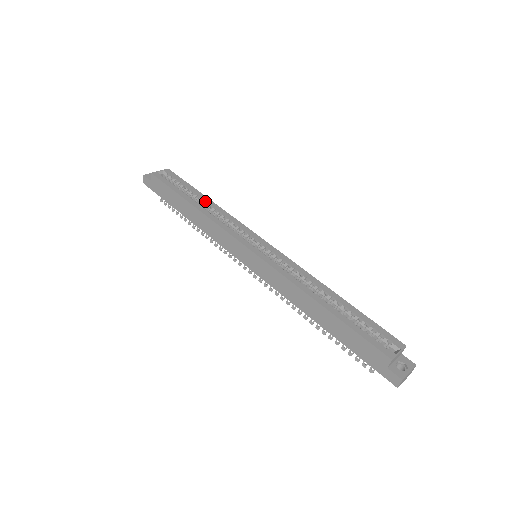
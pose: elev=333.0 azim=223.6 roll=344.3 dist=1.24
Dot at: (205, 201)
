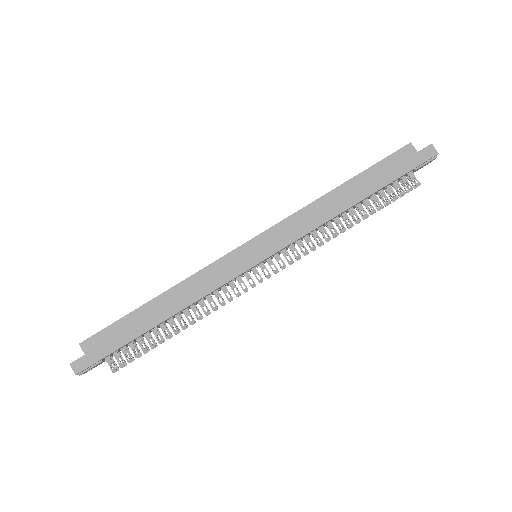
Dot at: occluded
